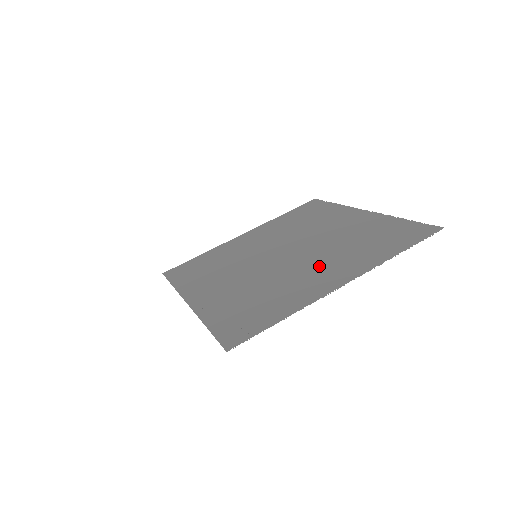
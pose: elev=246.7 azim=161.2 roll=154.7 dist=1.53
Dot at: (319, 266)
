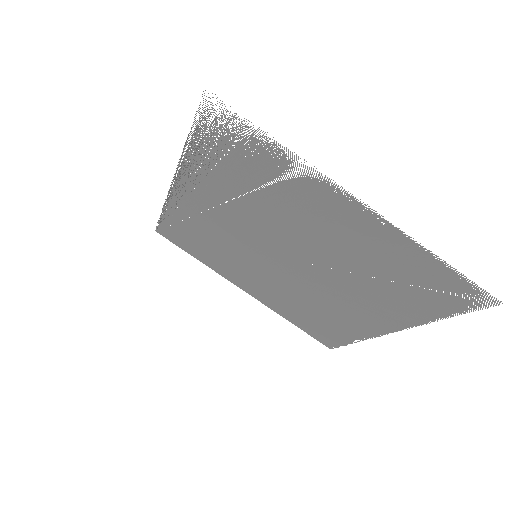
Dot at: (330, 235)
